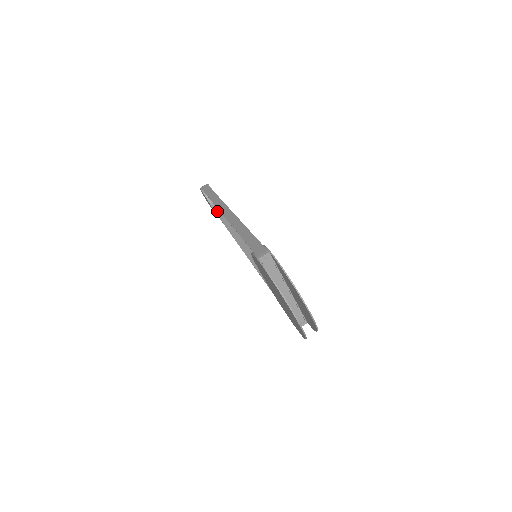
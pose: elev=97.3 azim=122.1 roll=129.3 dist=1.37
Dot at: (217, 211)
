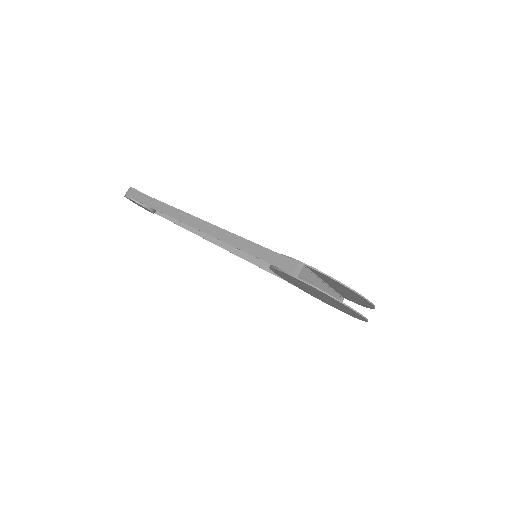
Dot at: occluded
